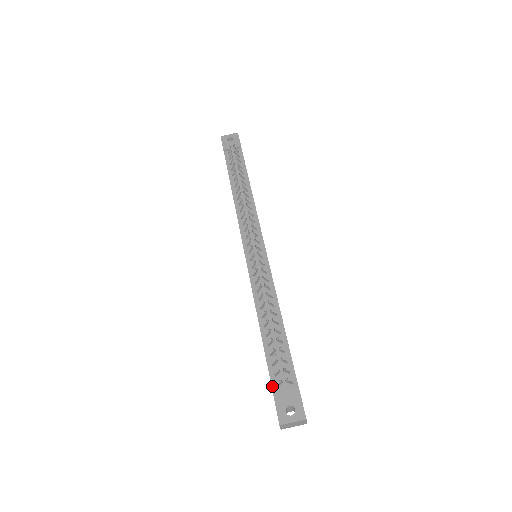
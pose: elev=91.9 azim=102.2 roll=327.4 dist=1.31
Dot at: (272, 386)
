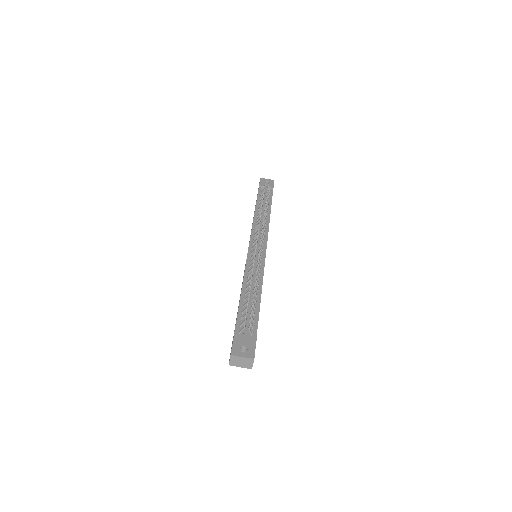
Dot at: (235, 331)
